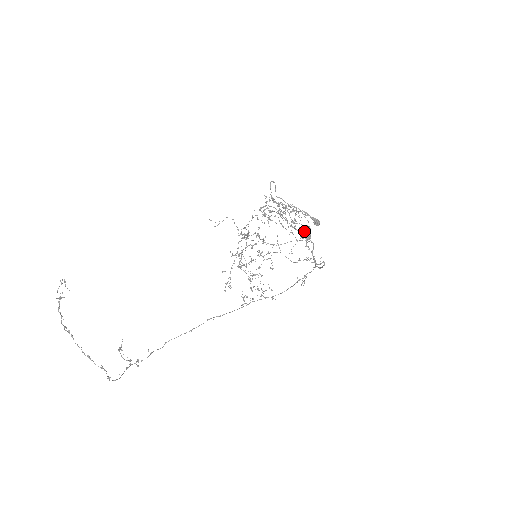
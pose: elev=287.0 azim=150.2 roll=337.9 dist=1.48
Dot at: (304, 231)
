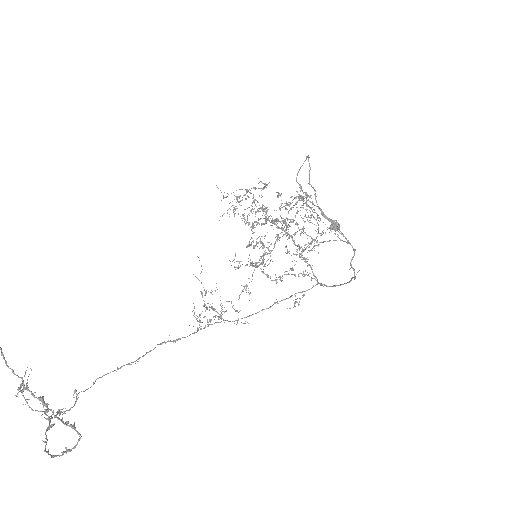
Dot at: occluded
